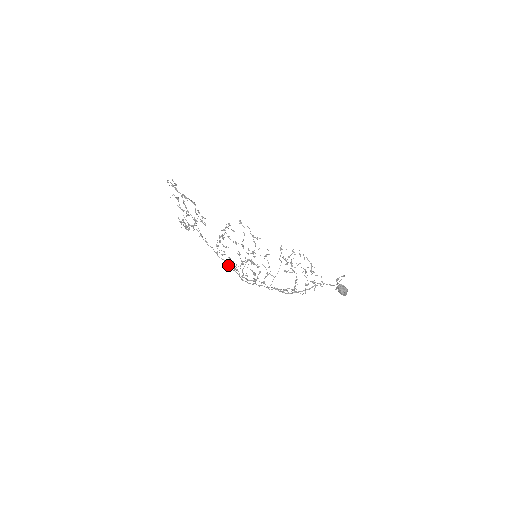
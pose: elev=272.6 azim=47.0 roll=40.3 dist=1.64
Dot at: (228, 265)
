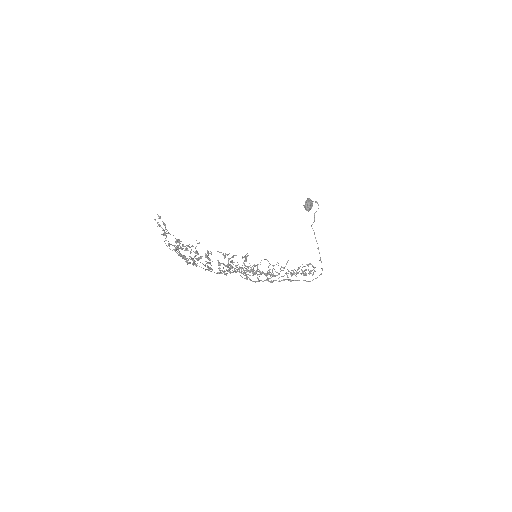
Dot at: occluded
